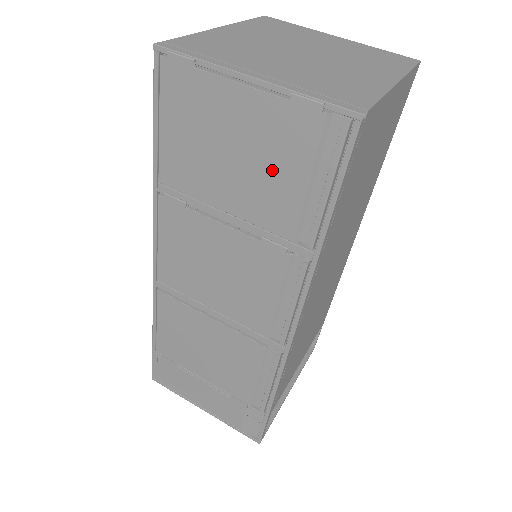
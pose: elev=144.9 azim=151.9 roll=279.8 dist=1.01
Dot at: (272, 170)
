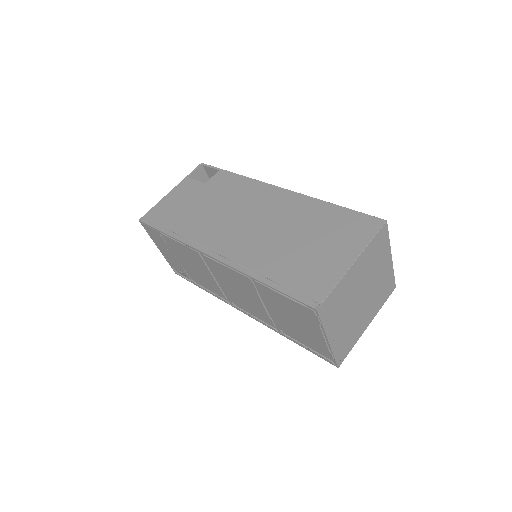
Dot at: (300, 334)
